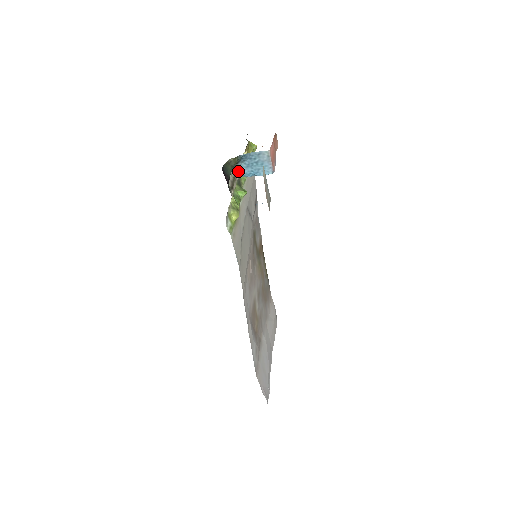
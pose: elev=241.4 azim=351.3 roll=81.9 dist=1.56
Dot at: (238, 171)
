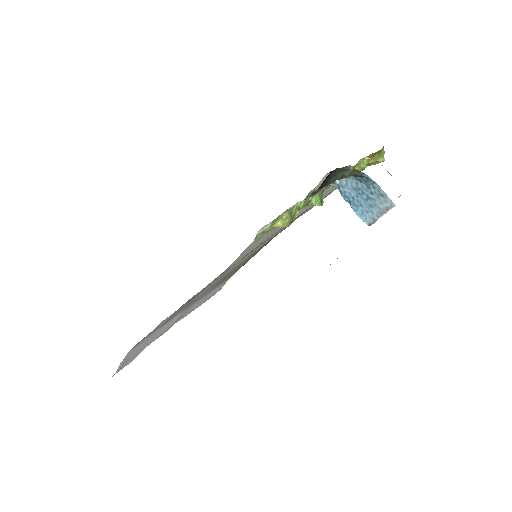
Dot at: (341, 180)
